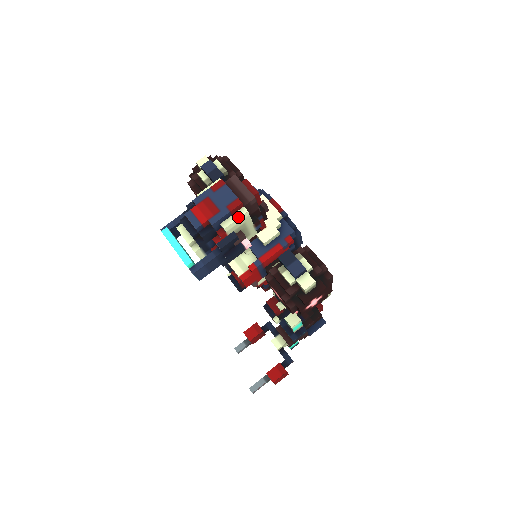
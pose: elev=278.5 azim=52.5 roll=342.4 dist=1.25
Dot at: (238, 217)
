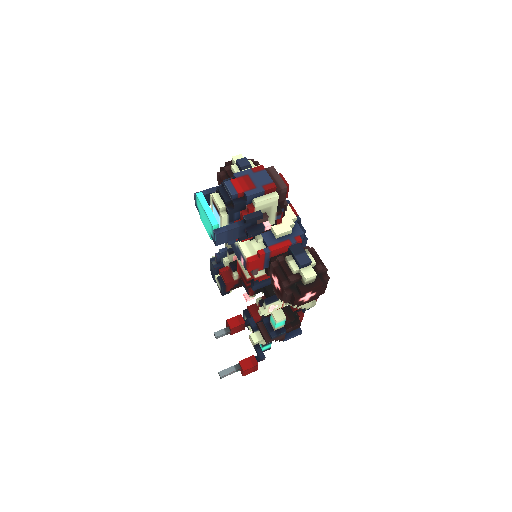
Dot at: (269, 198)
